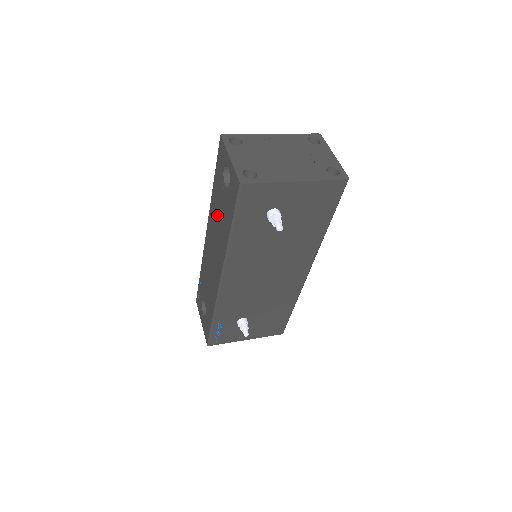
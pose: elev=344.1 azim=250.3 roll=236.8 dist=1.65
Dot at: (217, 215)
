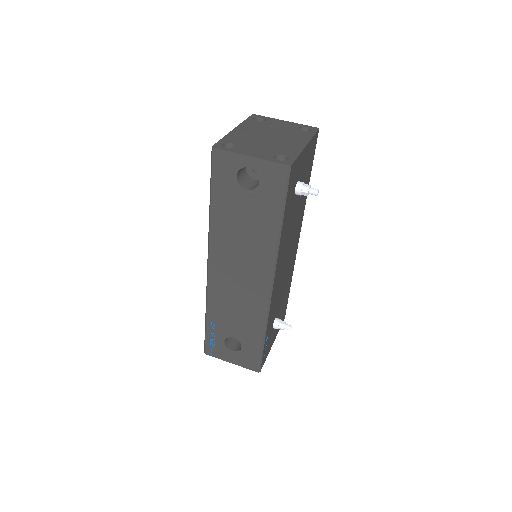
Dot at: (236, 230)
